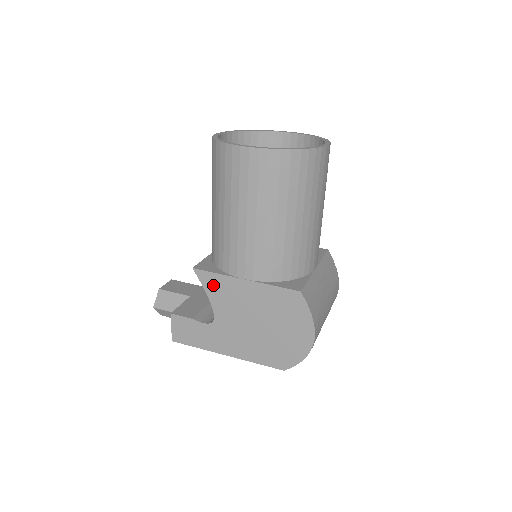
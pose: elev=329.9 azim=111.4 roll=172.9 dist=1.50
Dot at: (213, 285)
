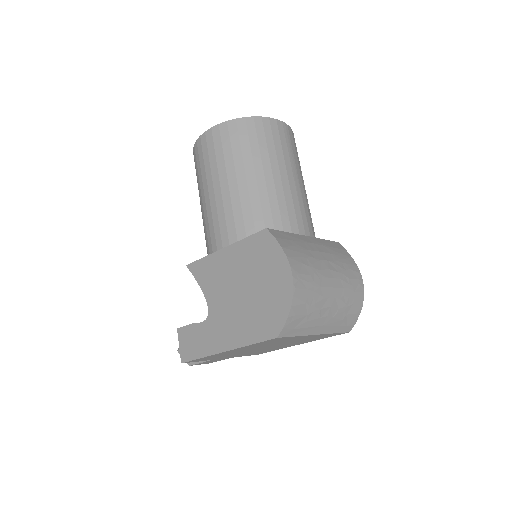
Dot at: (202, 272)
